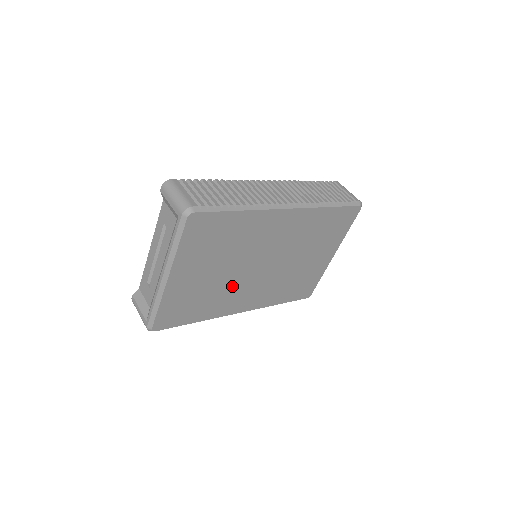
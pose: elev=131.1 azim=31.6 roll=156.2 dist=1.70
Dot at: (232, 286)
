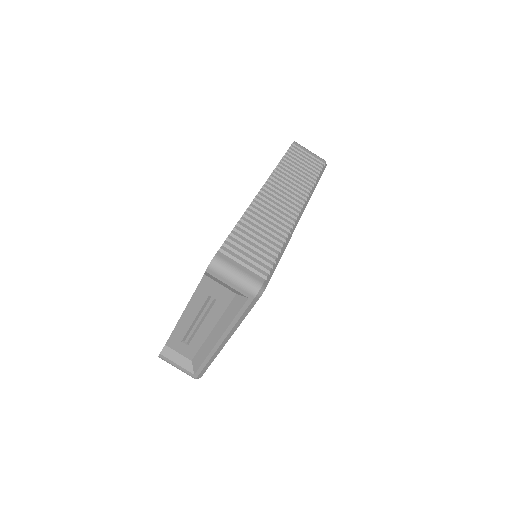
Dot at: occluded
